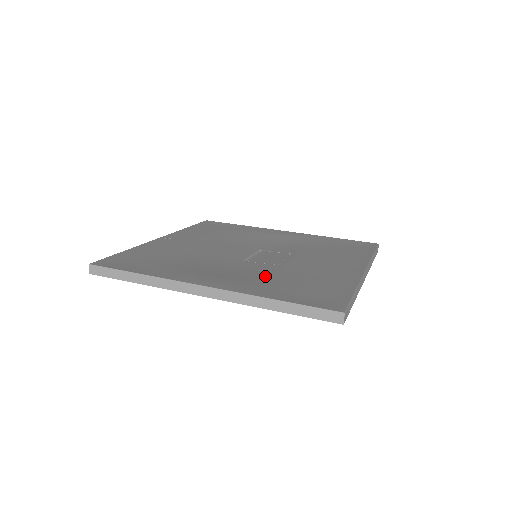
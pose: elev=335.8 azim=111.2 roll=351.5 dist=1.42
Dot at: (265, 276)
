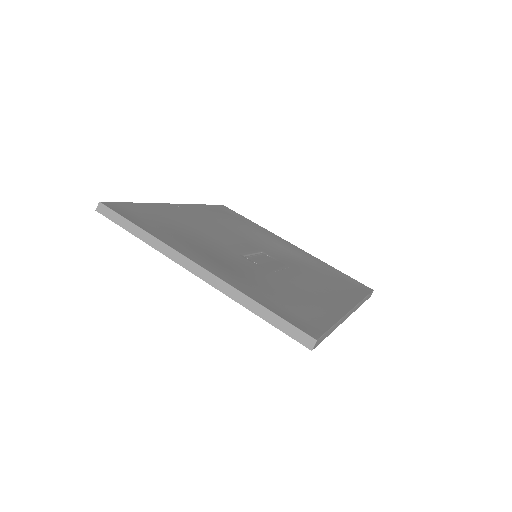
Dot at: (257, 278)
